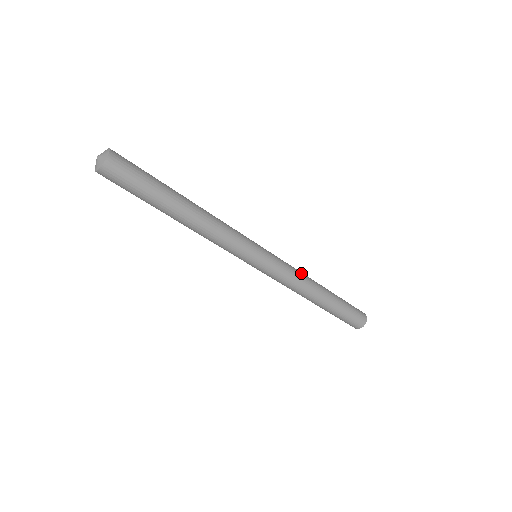
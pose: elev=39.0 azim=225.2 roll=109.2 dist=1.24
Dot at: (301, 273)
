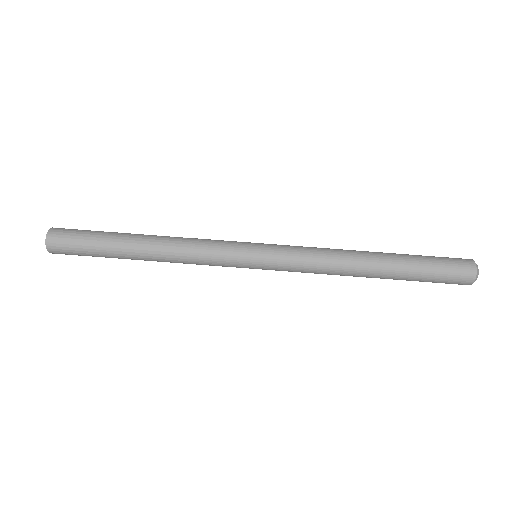
Dot at: occluded
